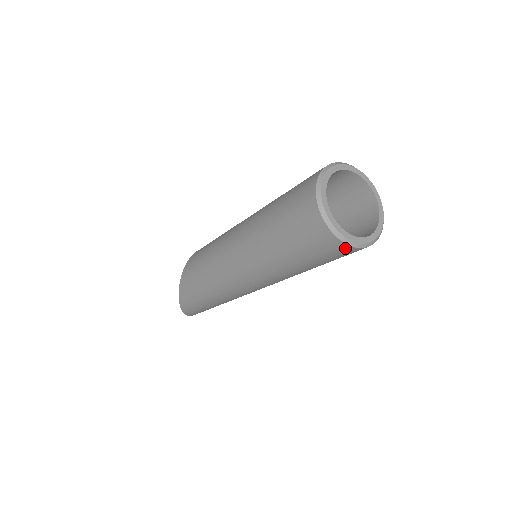
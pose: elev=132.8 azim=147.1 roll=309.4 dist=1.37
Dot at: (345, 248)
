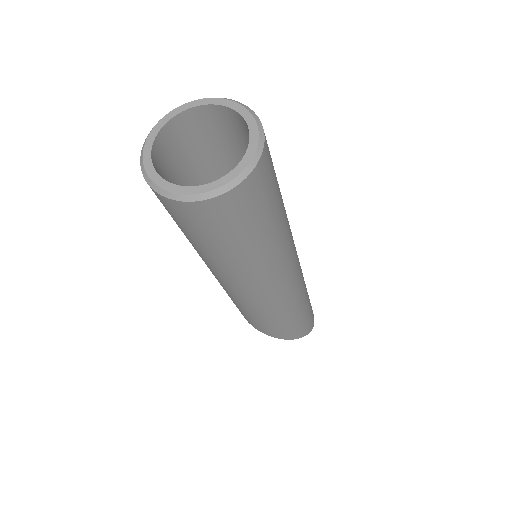
Dot at: (254, 178)
